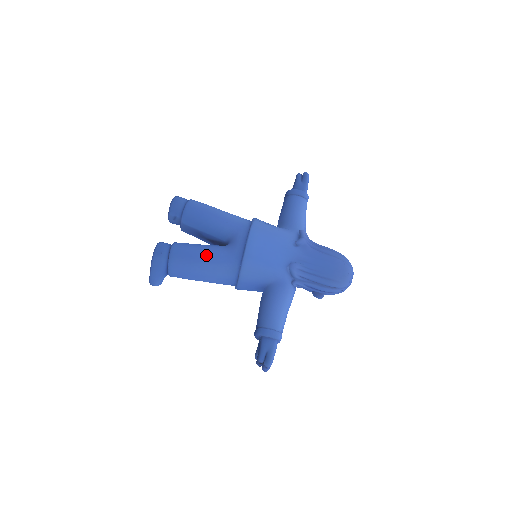
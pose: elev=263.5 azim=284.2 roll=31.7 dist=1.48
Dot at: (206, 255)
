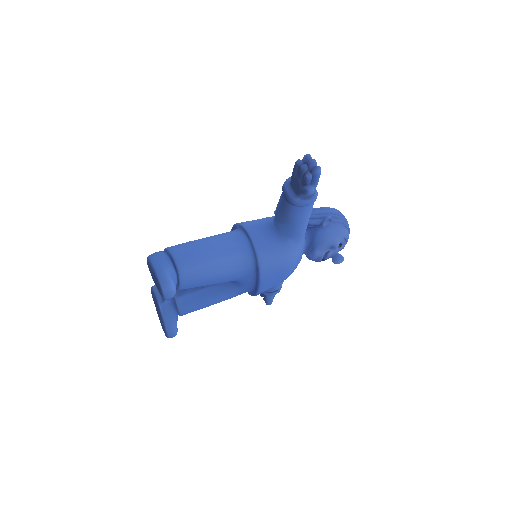
Dot at: occluded
